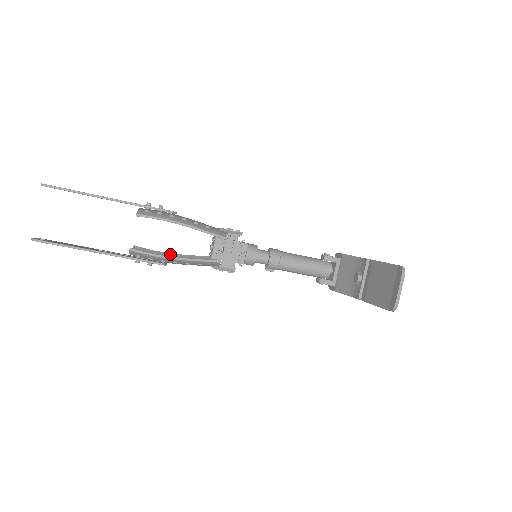
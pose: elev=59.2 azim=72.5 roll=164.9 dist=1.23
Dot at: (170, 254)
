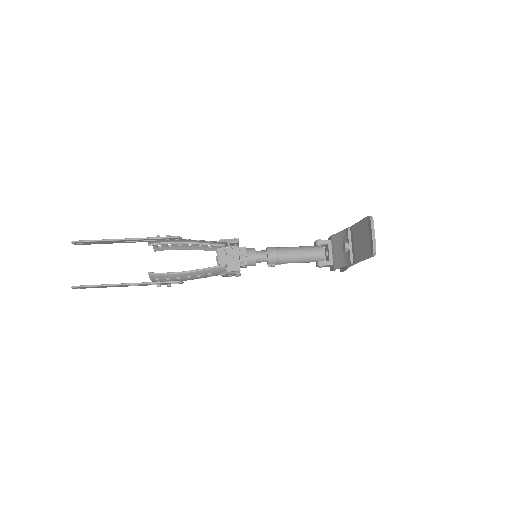
Dot at: occluded
